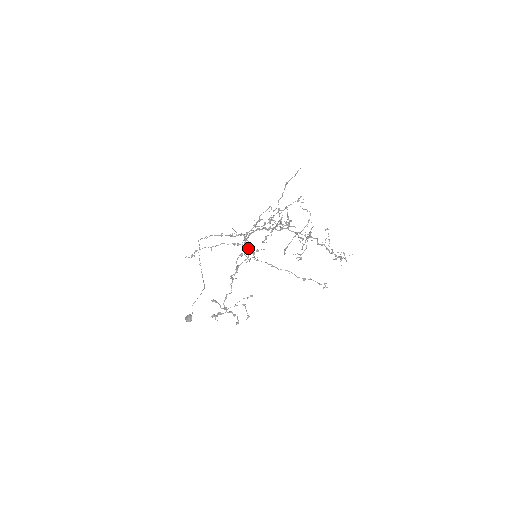
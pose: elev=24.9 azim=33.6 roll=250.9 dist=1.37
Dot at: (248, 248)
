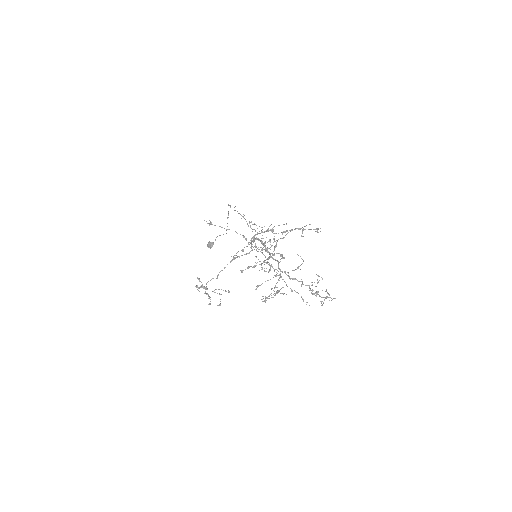
Dot at: (255, 244)
